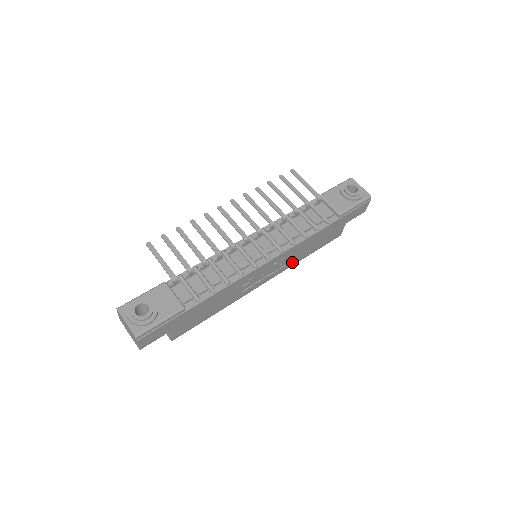
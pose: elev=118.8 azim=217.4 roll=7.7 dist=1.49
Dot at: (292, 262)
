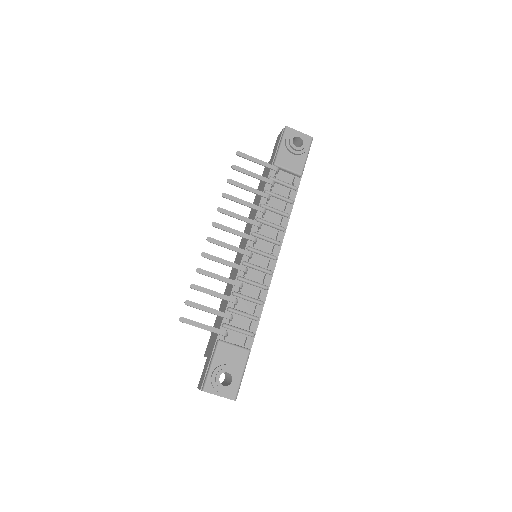
Dot at: occluded
